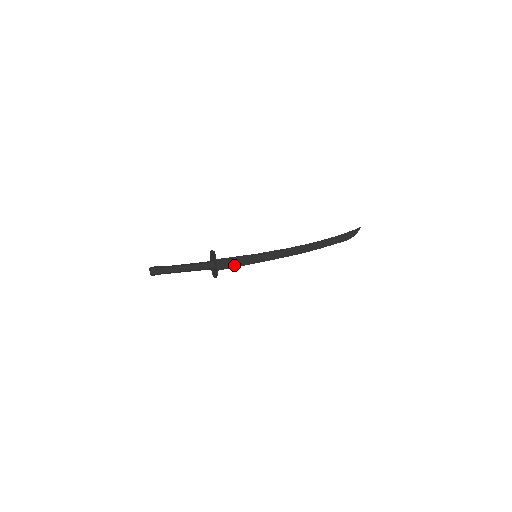
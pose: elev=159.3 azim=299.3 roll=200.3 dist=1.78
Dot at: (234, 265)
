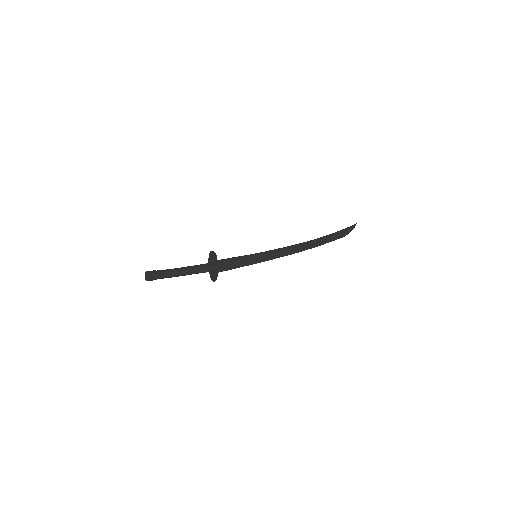
Dot at: (233, 266)
